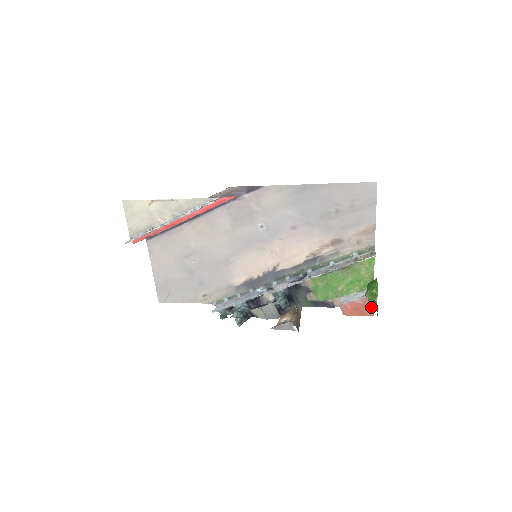
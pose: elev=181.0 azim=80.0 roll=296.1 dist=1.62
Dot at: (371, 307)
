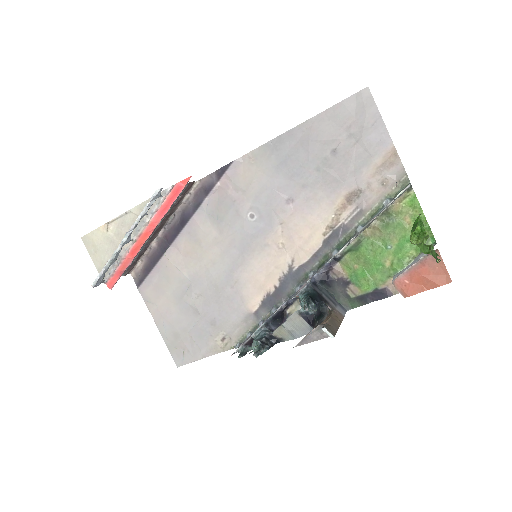
Dot at: (441, 269)
